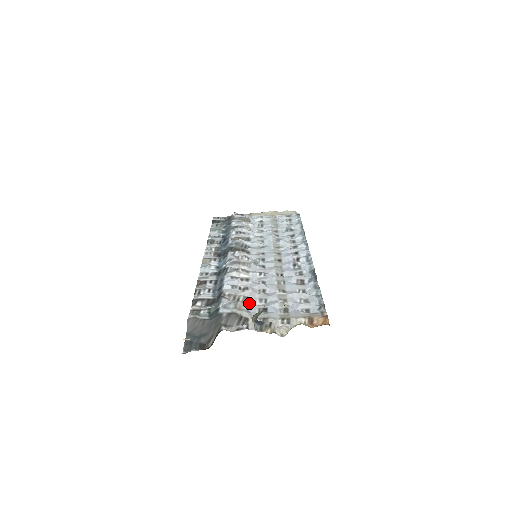
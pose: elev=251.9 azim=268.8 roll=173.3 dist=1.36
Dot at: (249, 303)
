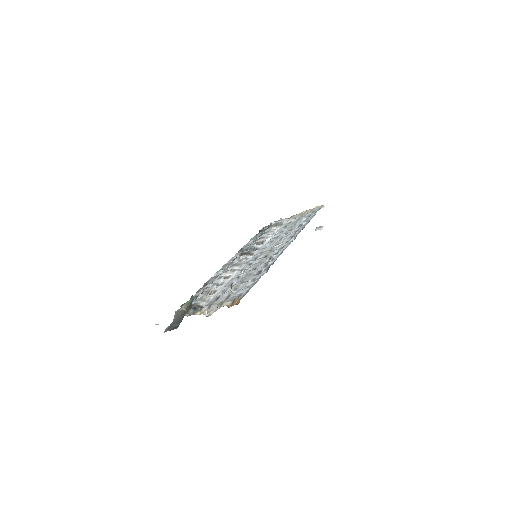
Dot at: (214, 295)
